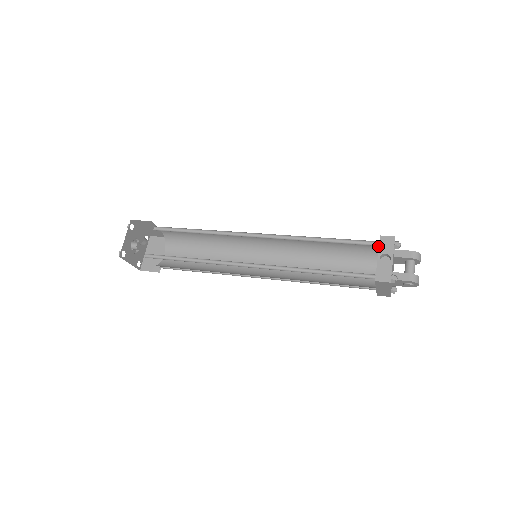
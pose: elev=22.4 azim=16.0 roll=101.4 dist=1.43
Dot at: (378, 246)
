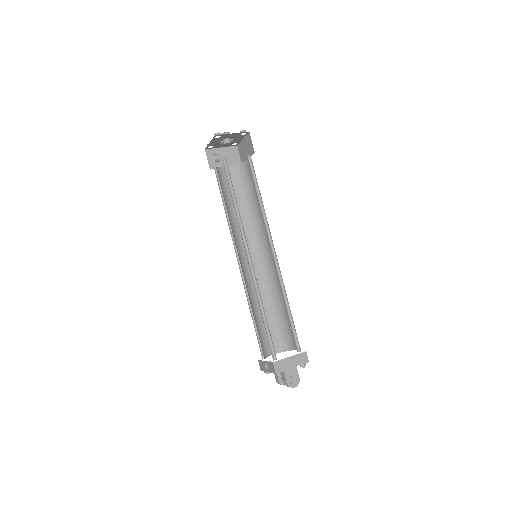
Dot at: occluded
